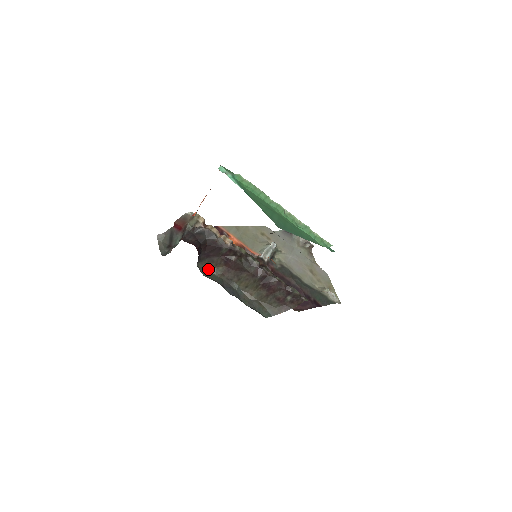
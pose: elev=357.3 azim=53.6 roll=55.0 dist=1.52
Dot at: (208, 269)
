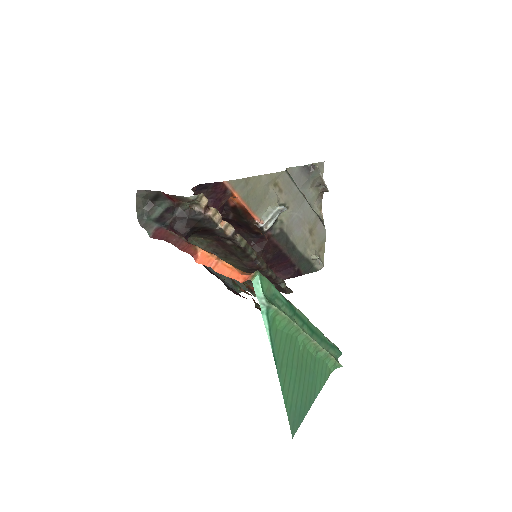
Dot at: (193, 238)
